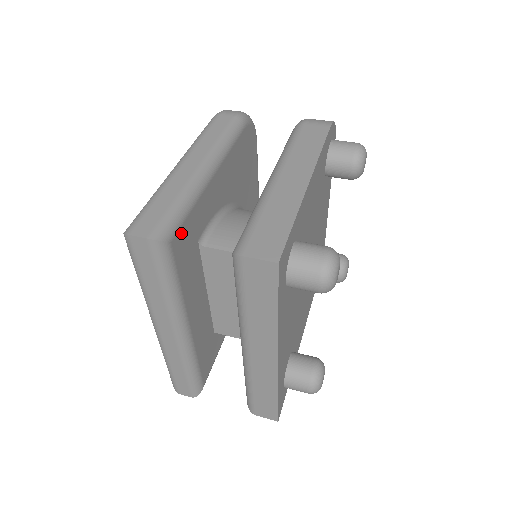
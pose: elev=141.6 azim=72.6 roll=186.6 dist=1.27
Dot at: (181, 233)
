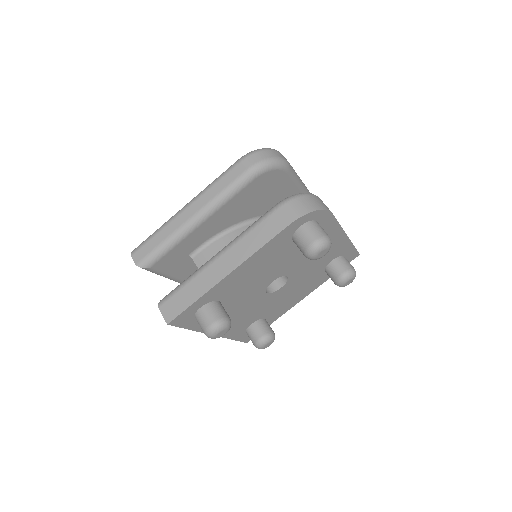
Dot at: (163, 260)
